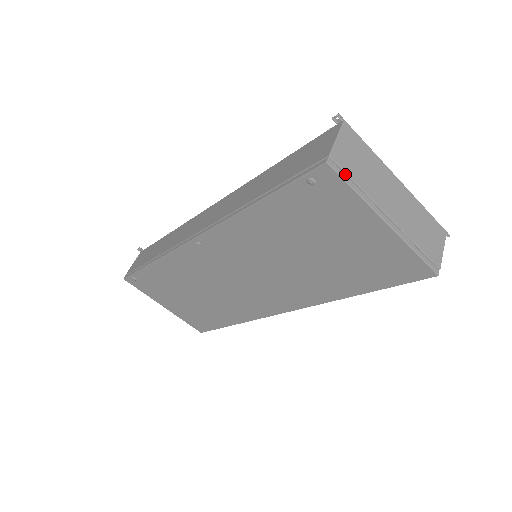
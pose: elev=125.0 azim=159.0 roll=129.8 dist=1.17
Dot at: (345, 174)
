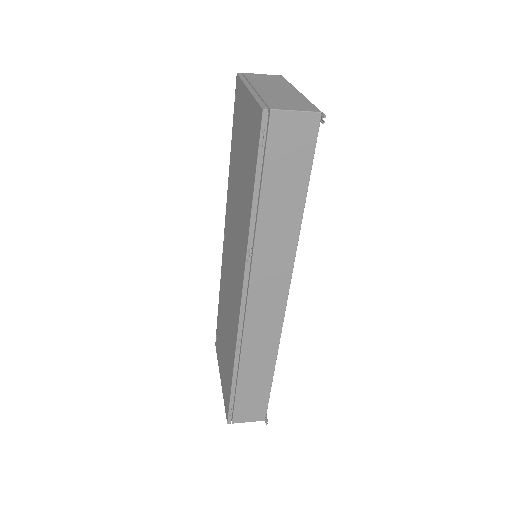
Dot at: (245, 78)
